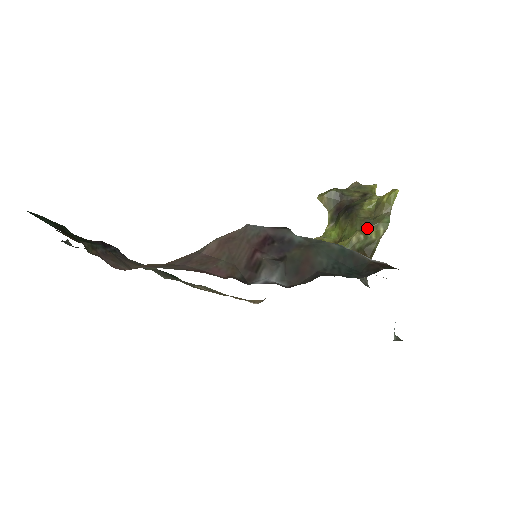
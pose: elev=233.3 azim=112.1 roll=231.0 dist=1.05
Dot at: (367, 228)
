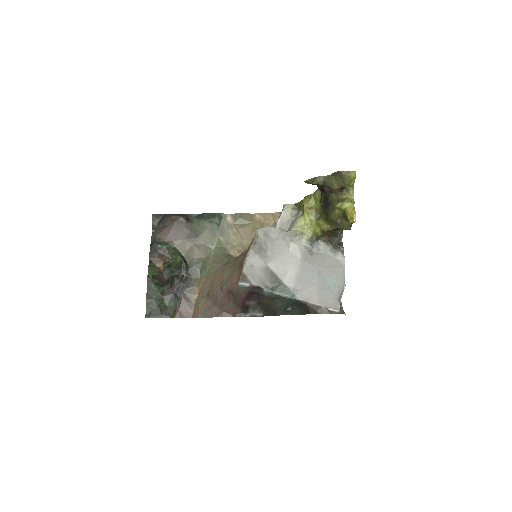
Dot at: (335, 227)
